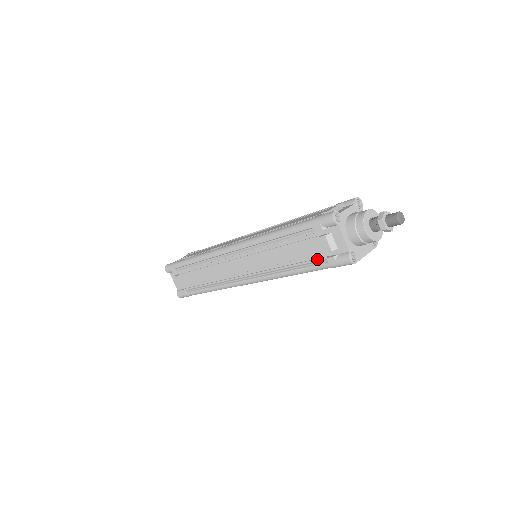
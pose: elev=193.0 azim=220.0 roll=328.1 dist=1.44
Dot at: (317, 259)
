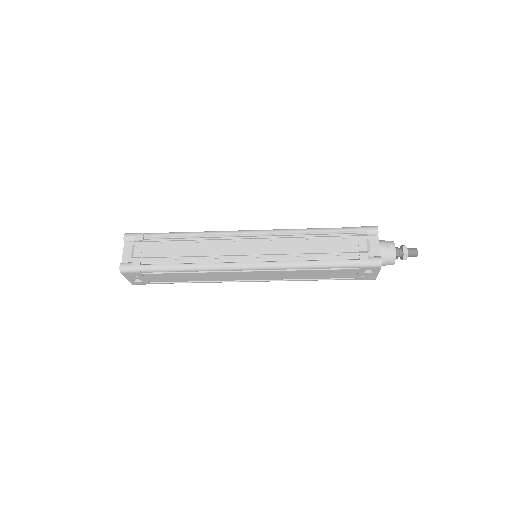
Dot at: (349, 255)
